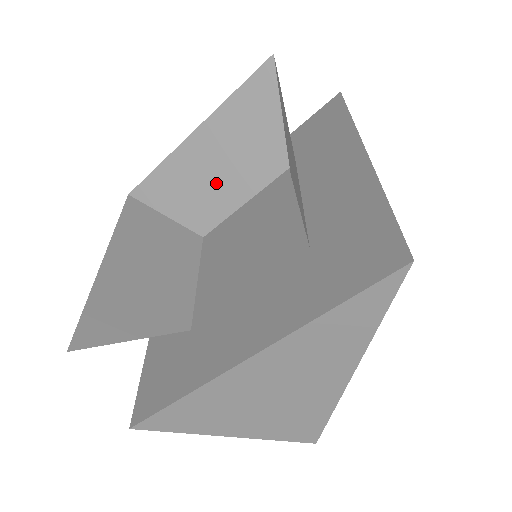
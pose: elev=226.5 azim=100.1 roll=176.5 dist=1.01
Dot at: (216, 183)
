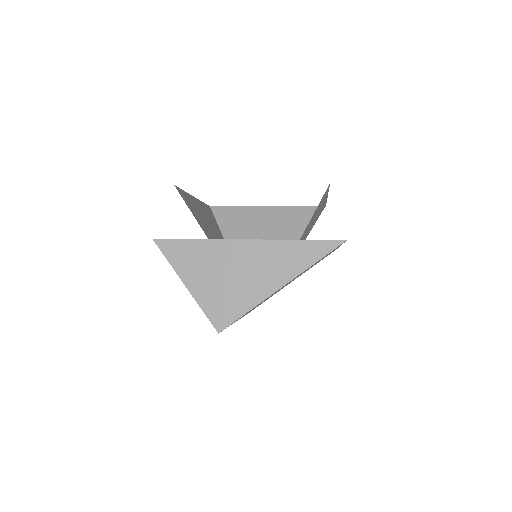
Dot at: (257, 230)
